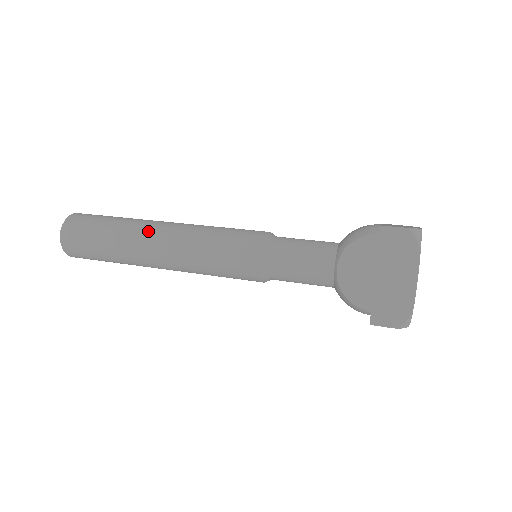
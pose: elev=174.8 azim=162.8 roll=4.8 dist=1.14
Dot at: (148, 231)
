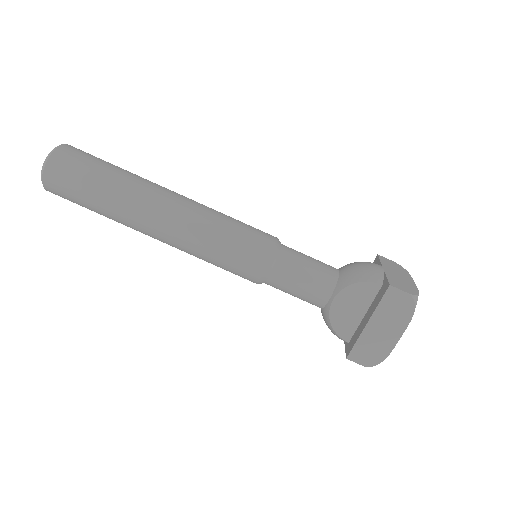
Dot at: (152, 201)
